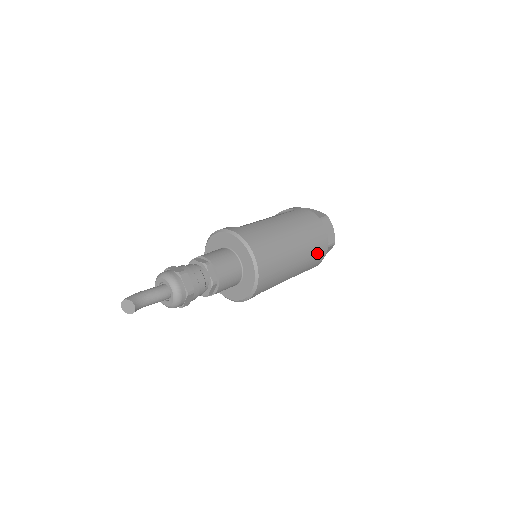
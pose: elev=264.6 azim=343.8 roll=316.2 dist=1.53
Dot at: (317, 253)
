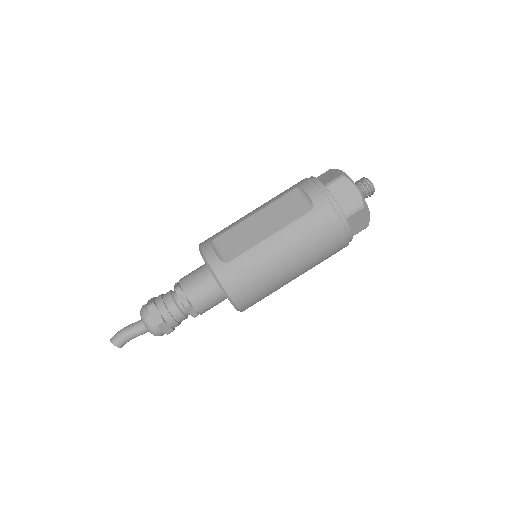
Dot at: occluded
